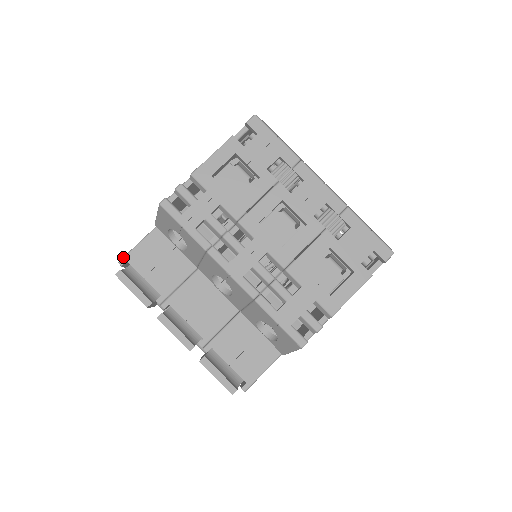
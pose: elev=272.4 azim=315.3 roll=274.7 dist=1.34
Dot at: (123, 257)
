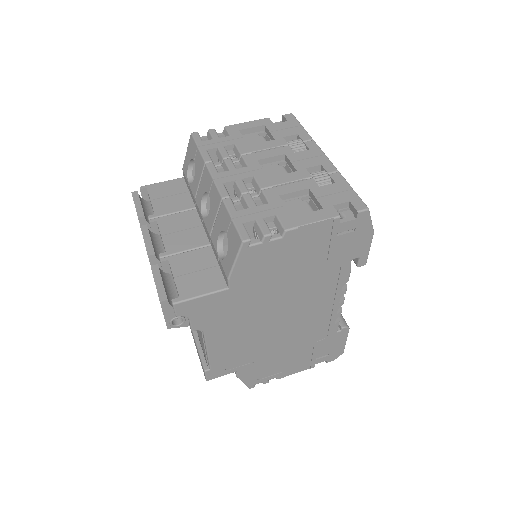
Dot at: (146, 185)
